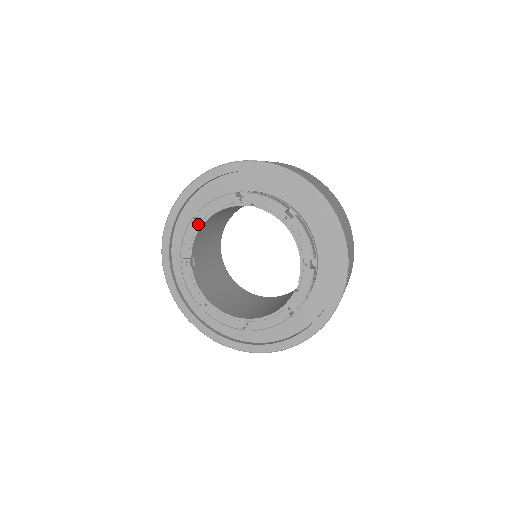
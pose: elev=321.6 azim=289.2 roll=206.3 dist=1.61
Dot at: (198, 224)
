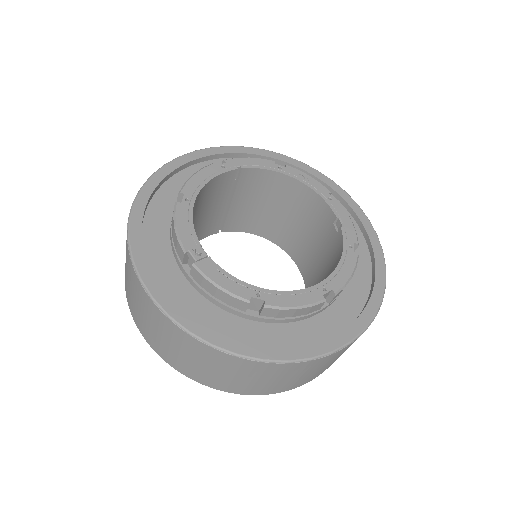
Dot at: (187, 205)
